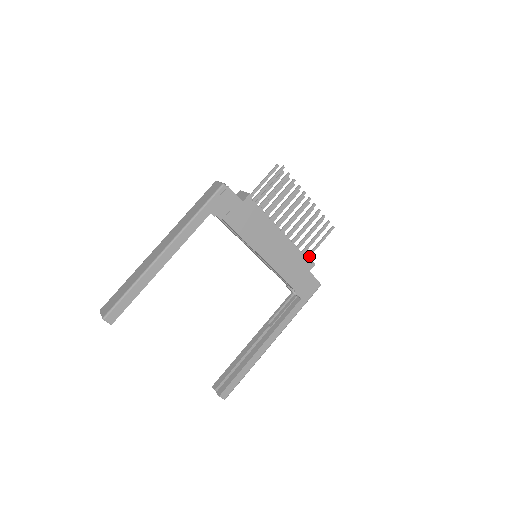
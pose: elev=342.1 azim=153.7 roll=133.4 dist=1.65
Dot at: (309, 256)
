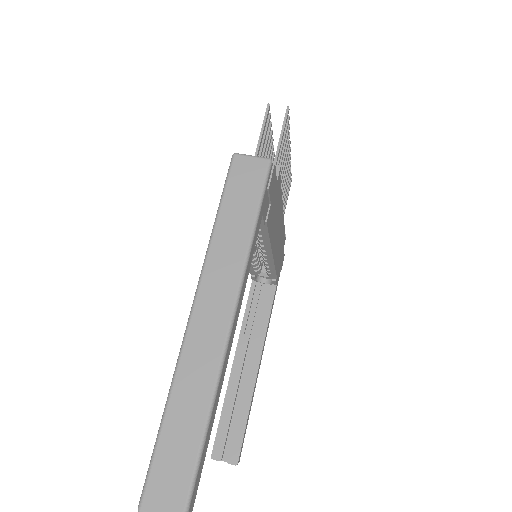
Dot at: occluded
